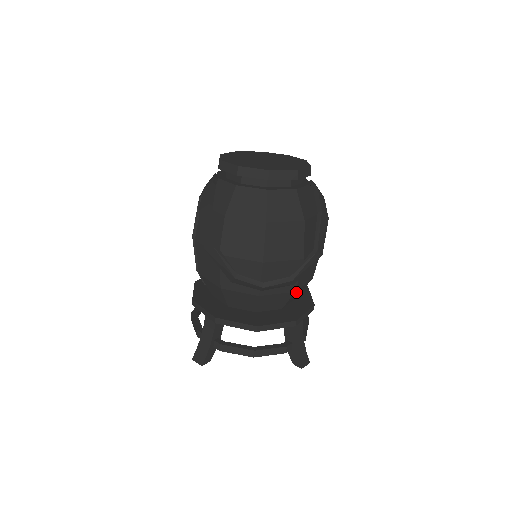
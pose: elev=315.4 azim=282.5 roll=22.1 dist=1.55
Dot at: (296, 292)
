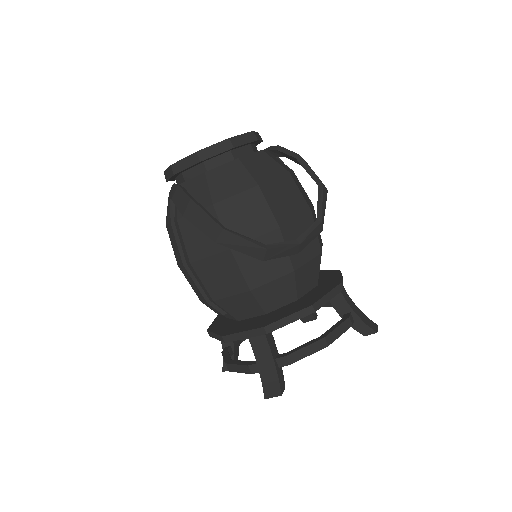
Dot at: occluded
